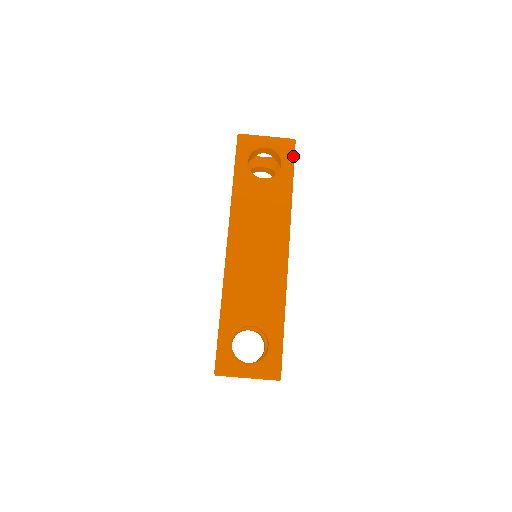
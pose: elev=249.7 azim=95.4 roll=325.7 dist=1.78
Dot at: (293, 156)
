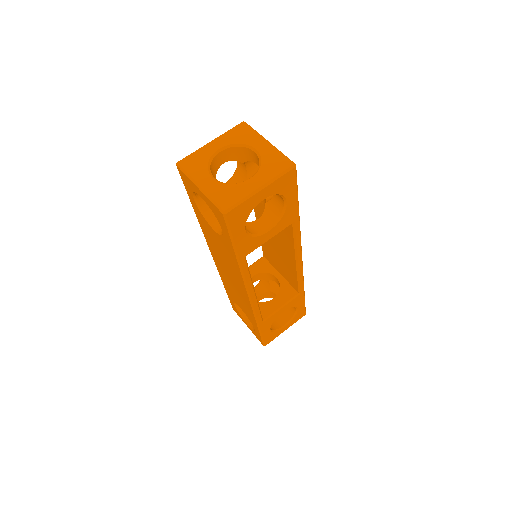
Dot at: occluded
